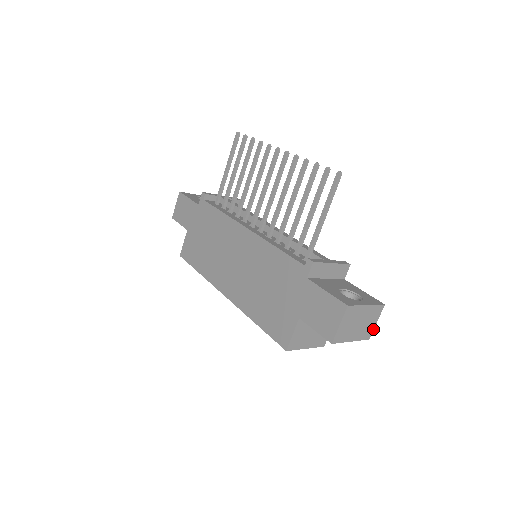
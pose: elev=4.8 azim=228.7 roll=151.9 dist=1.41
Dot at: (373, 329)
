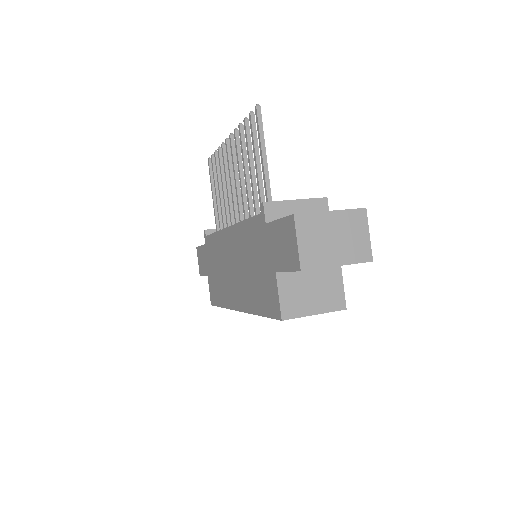
Dot at: (369, 245)
